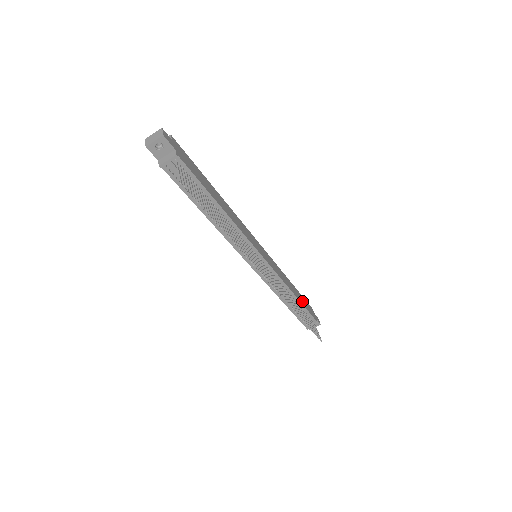
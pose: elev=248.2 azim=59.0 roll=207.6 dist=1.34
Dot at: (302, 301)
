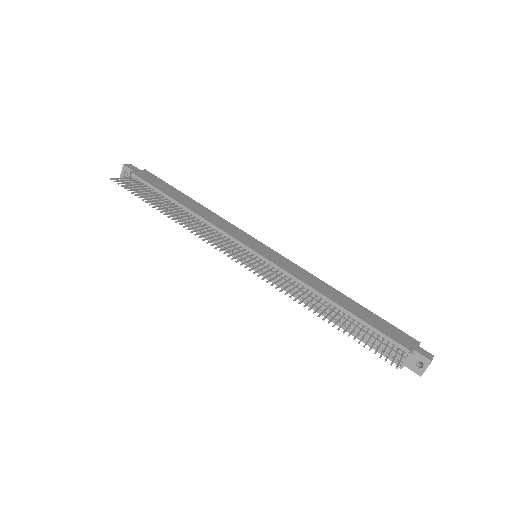
Dot at: (365, 317)
